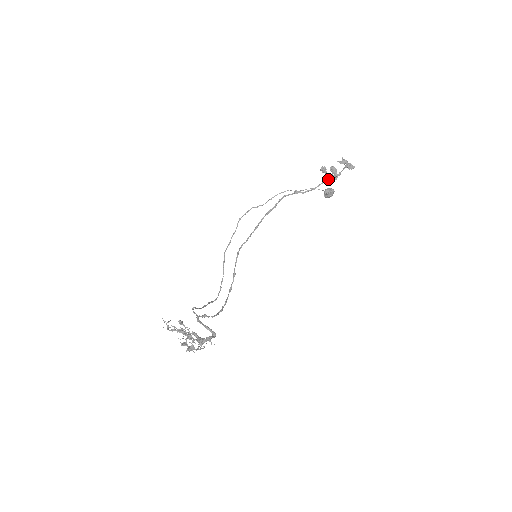
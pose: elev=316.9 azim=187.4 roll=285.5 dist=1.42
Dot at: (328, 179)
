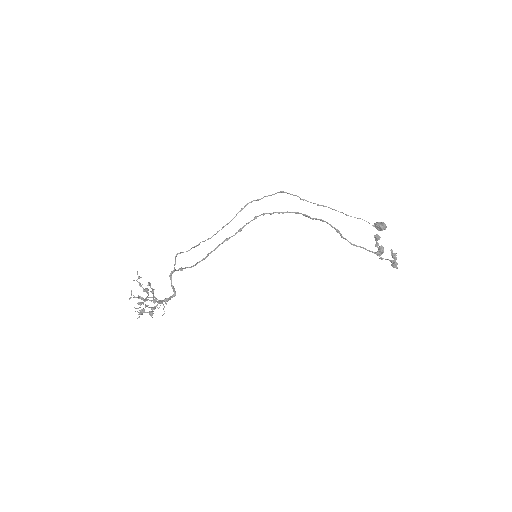
Dot at: (370, 251)
